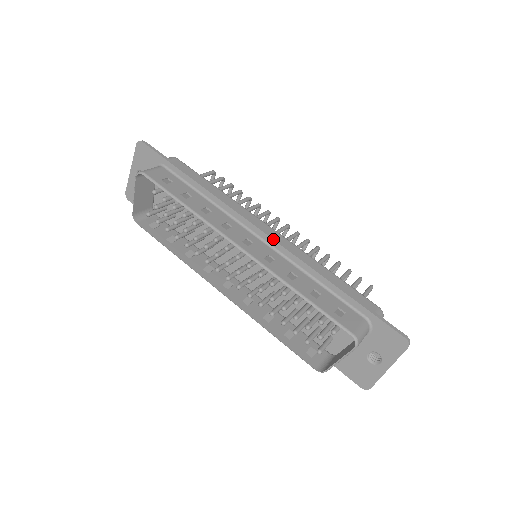
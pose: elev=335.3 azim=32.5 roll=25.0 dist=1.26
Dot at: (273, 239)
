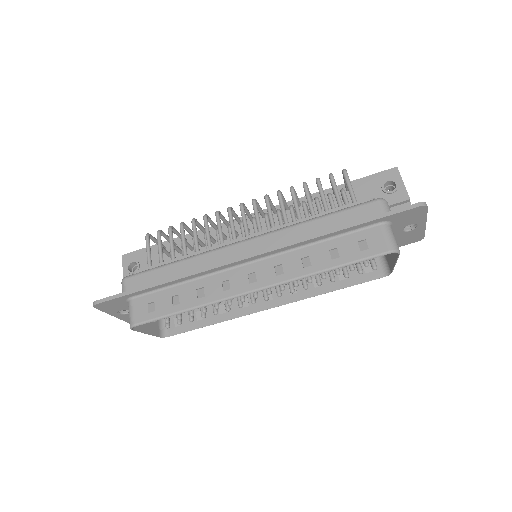
Dot at: (262, 254)
